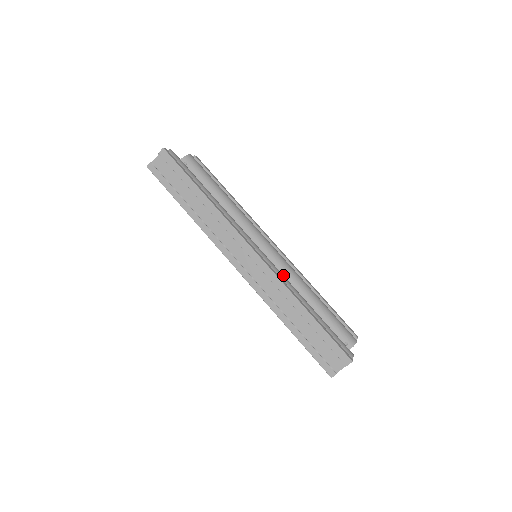
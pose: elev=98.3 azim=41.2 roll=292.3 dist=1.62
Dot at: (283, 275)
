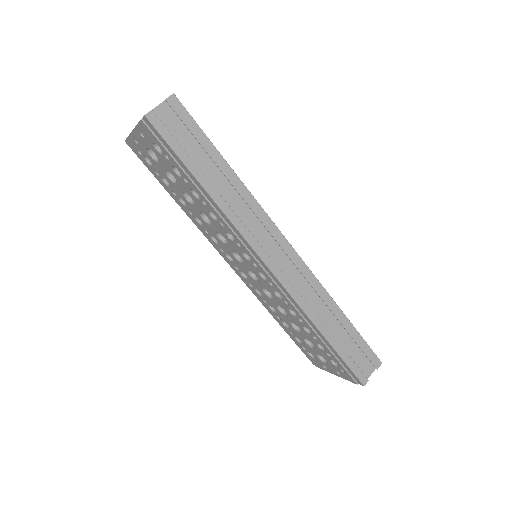
Dot at: occluded
